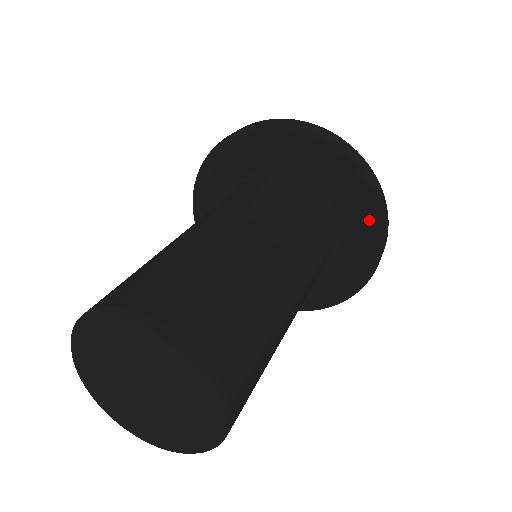
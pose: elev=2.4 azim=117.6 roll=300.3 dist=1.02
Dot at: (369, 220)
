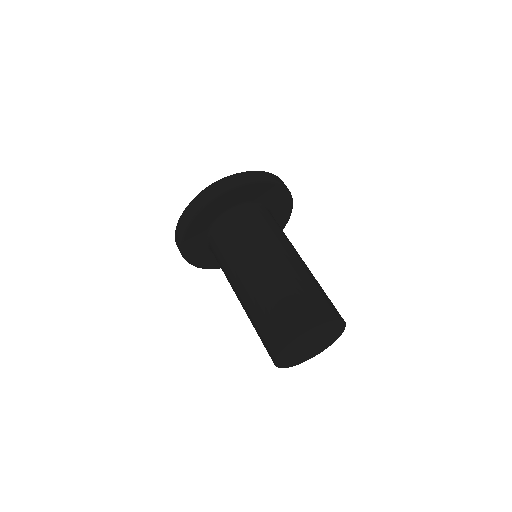
Dot at: (286, 215)
